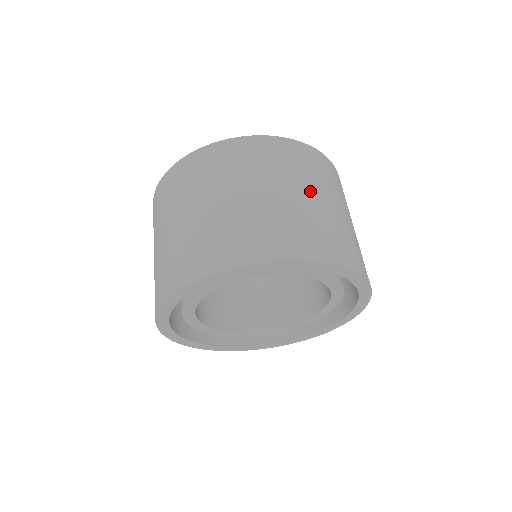
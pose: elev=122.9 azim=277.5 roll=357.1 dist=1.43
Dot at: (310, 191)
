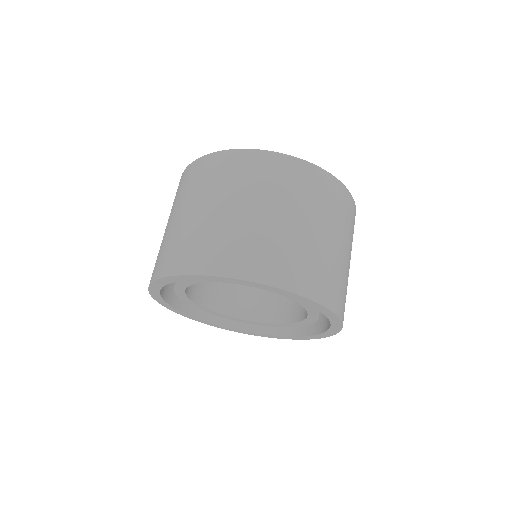
Dot at: (288, 213)
